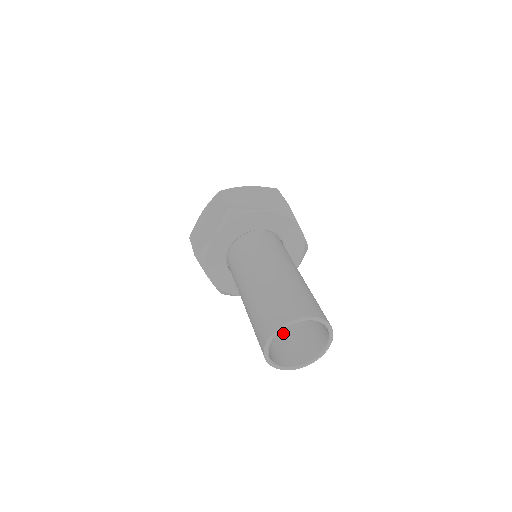
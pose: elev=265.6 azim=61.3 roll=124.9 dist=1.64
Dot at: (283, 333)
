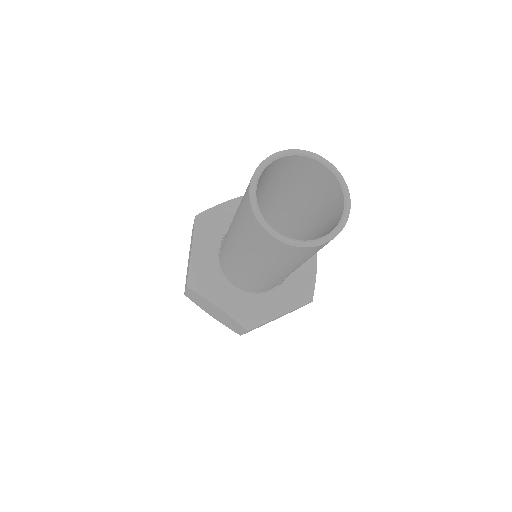
Dot at: occluded
